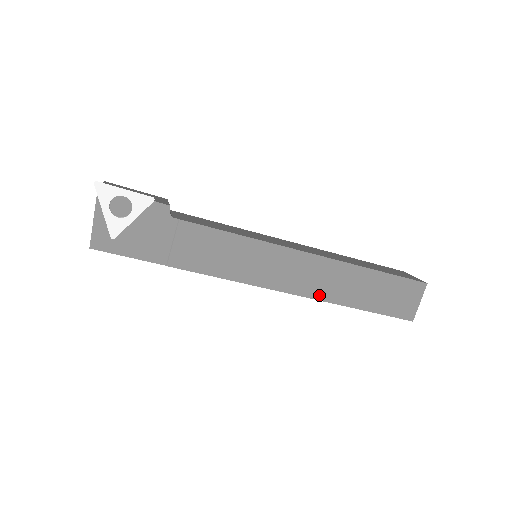
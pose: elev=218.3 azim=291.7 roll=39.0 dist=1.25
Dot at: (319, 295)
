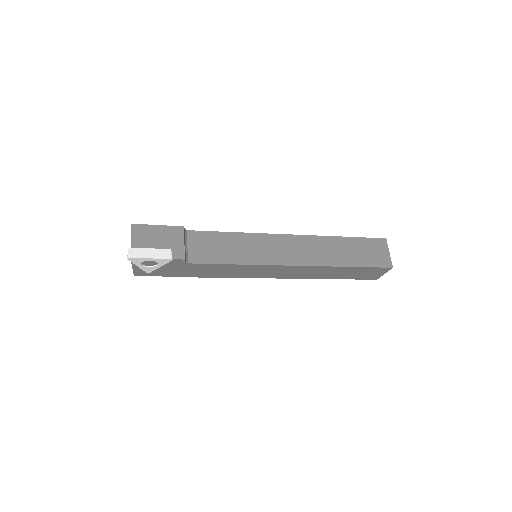
Dot at: (303, 277)
